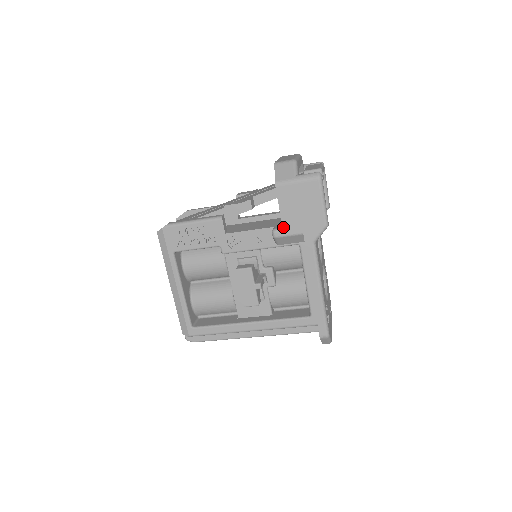
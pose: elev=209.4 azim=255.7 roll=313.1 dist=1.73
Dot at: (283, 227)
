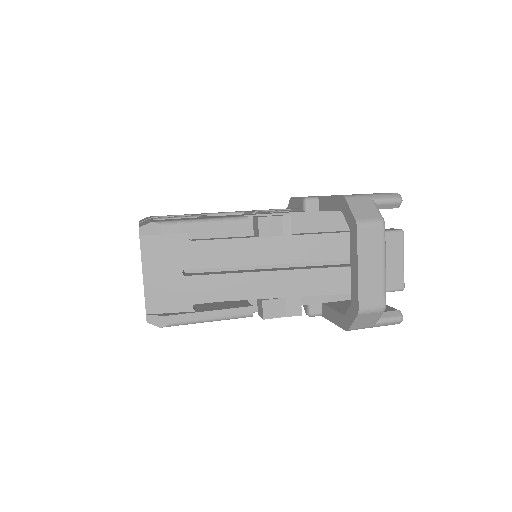
Dot at: (324, 317)
